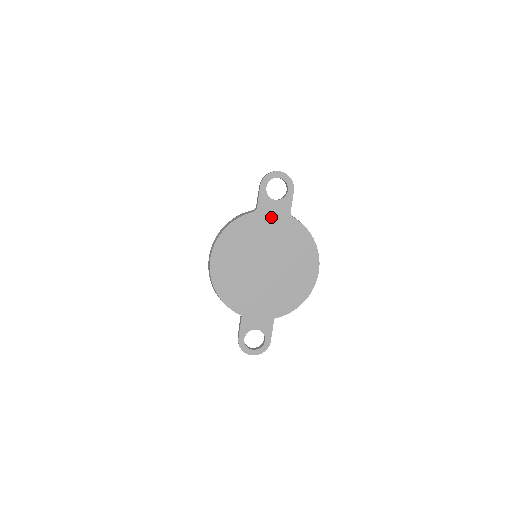
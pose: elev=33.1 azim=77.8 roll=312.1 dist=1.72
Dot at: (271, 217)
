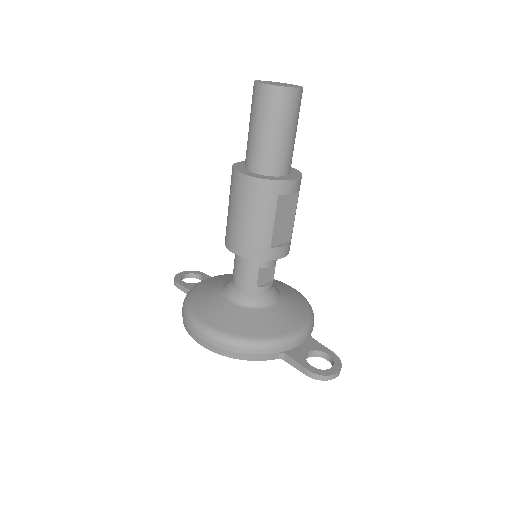
Dot at: occluded
